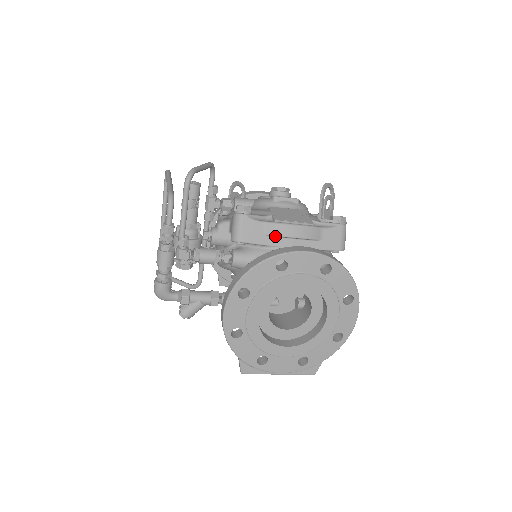
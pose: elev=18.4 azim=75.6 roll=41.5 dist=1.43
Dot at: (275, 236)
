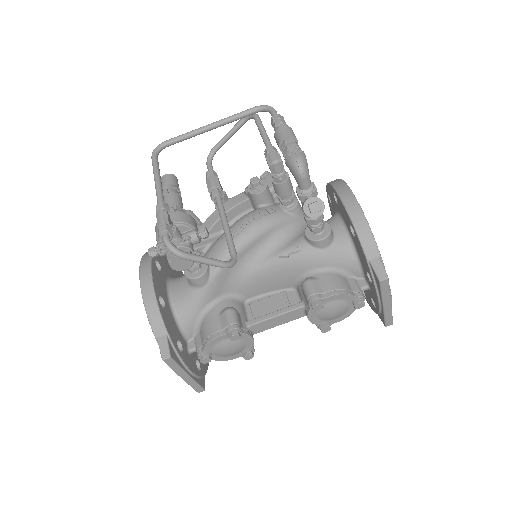
Dot at: occluded
